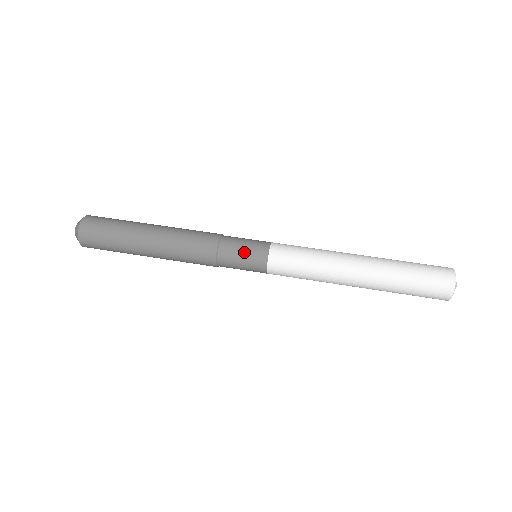
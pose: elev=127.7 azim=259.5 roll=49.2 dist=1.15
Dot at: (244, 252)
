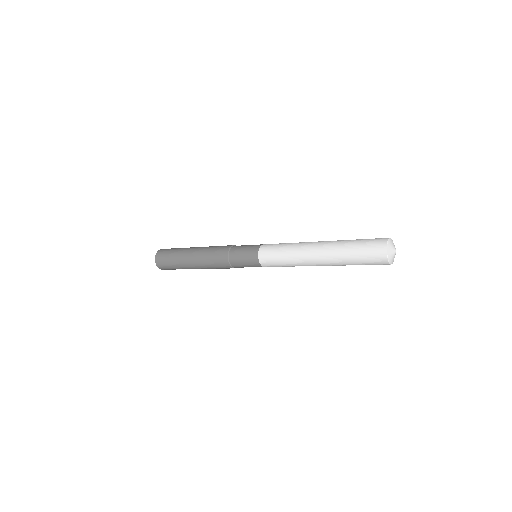
Dot at: (245, 250)
